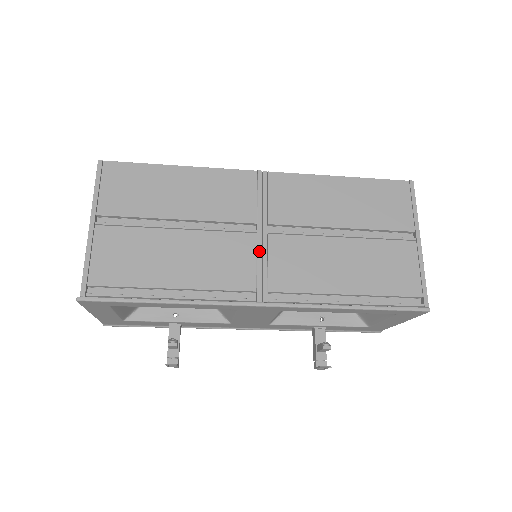
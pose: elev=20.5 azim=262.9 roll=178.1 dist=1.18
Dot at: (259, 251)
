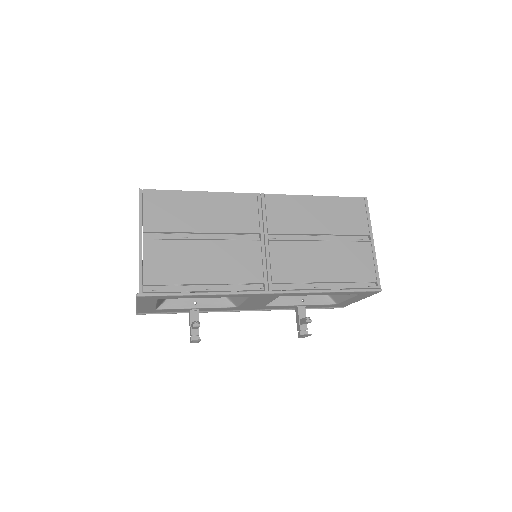
Dot at: (263, 254)
